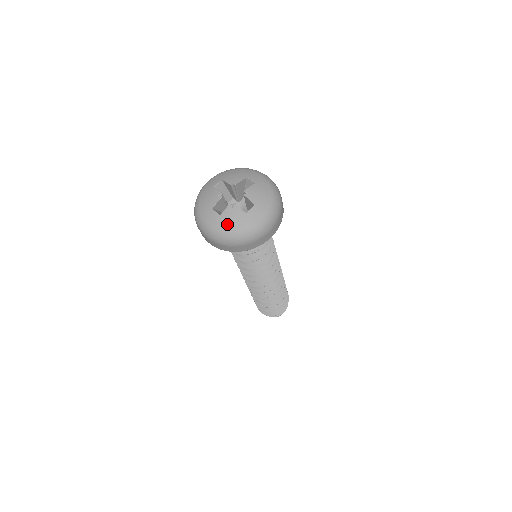
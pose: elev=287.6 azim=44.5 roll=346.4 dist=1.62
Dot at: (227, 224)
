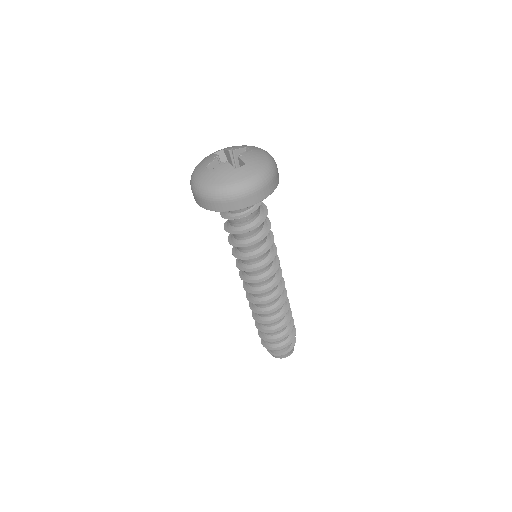
Dot at: (215, 178)
